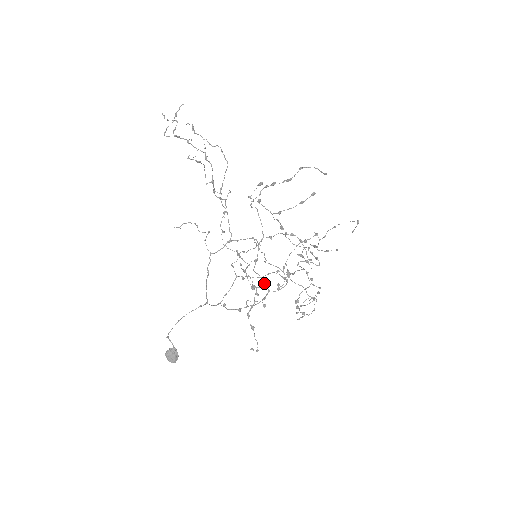
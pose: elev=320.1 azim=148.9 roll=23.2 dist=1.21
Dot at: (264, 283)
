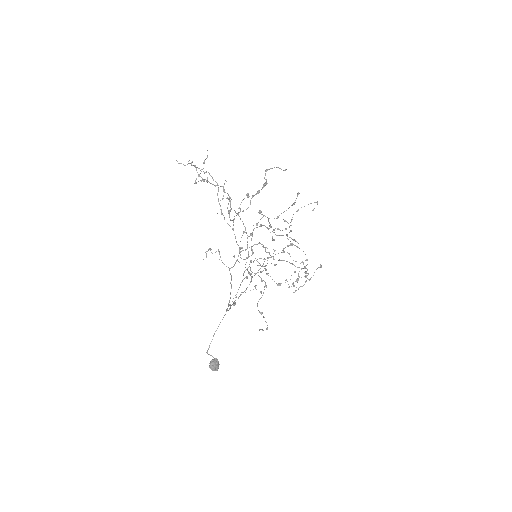
Dot at: occluded
